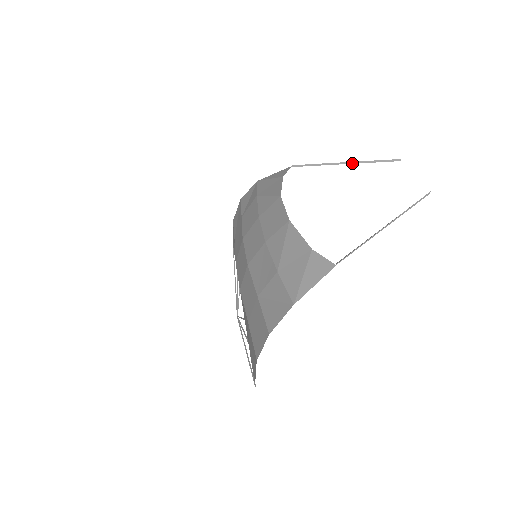
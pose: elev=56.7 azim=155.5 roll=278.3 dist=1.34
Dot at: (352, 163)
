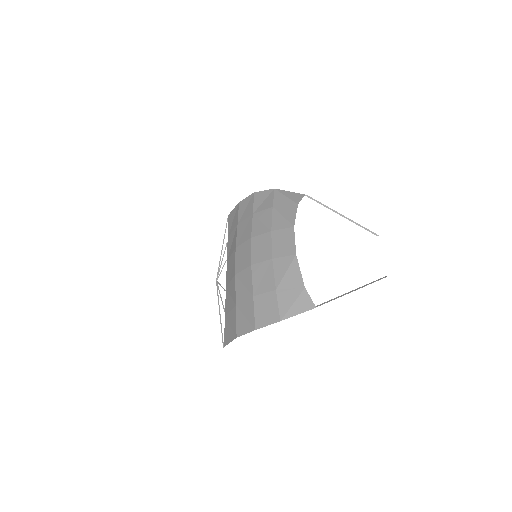
Dot at: occluded
